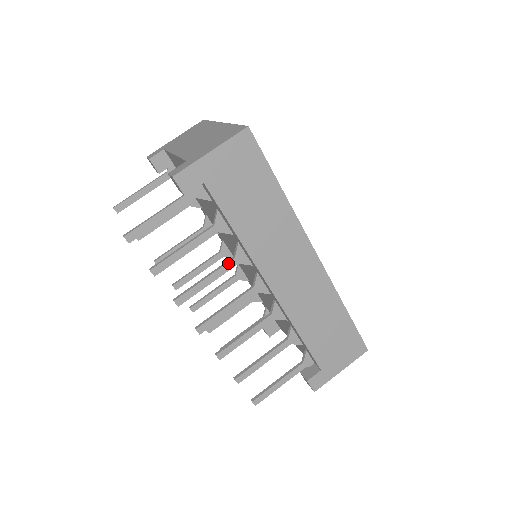
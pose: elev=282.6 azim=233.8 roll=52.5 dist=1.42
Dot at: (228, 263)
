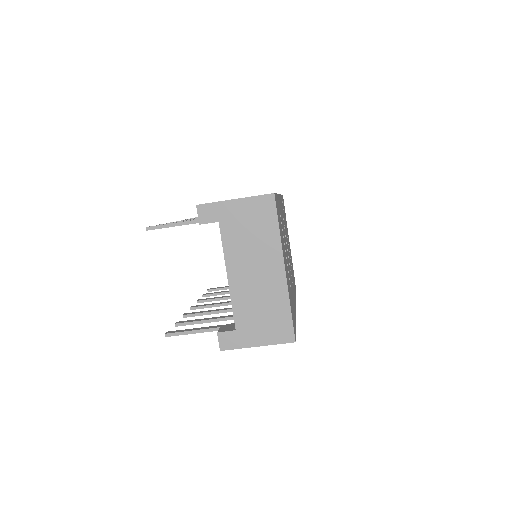
Dot at: occluded
